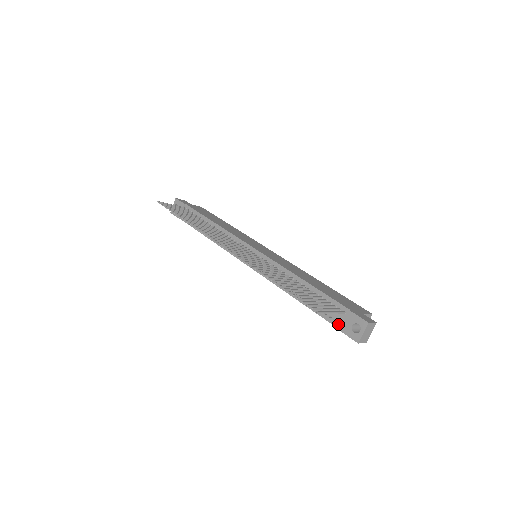
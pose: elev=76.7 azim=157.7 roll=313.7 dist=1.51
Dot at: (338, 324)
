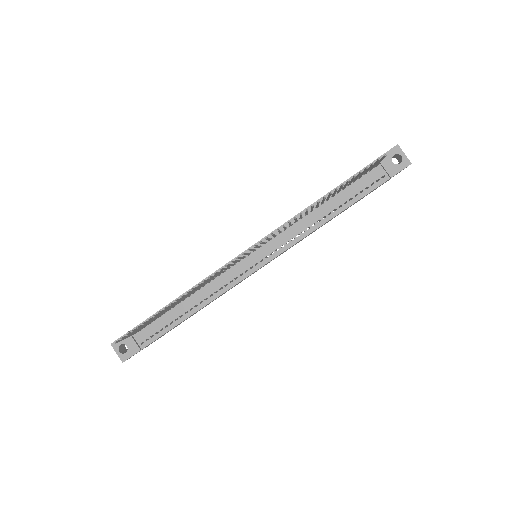
Dot at: (383, 178)
